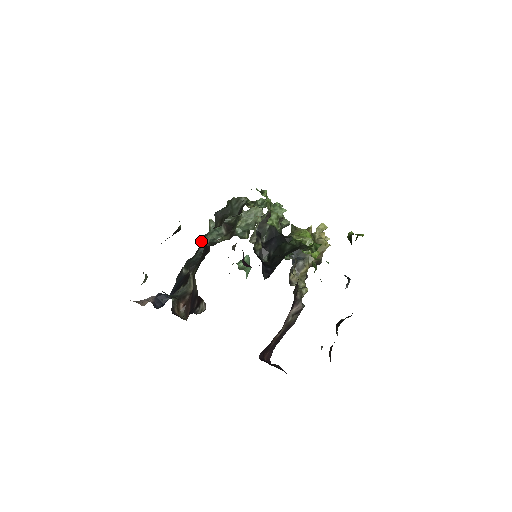
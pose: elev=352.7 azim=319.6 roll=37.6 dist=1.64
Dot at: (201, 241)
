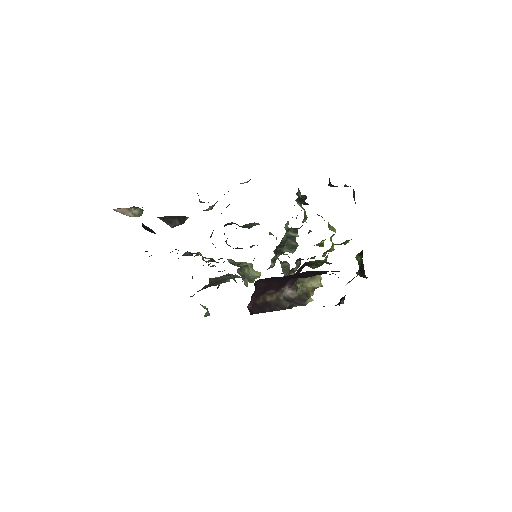
Dot at: occluded
